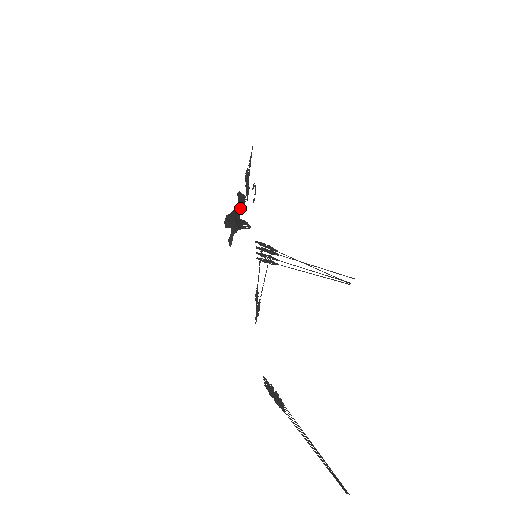
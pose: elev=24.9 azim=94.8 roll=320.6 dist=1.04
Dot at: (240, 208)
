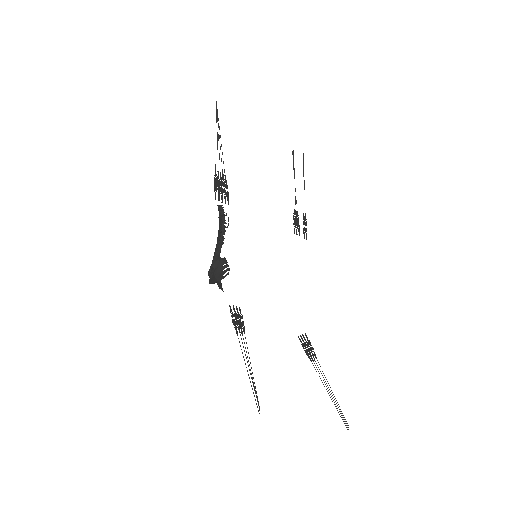
Dot at: (221, 237)
